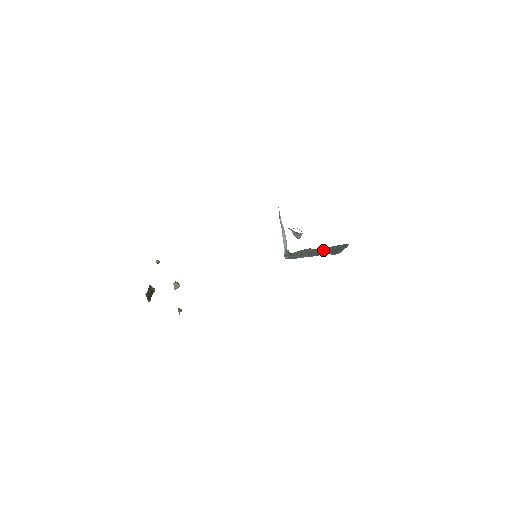
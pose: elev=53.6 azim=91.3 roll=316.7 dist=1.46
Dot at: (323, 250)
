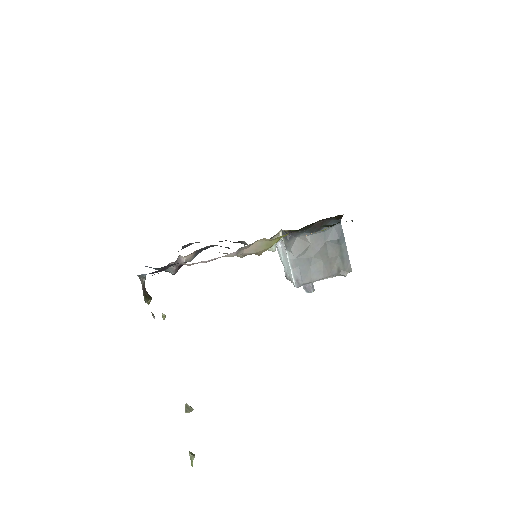
Dot at: (322, 243)
